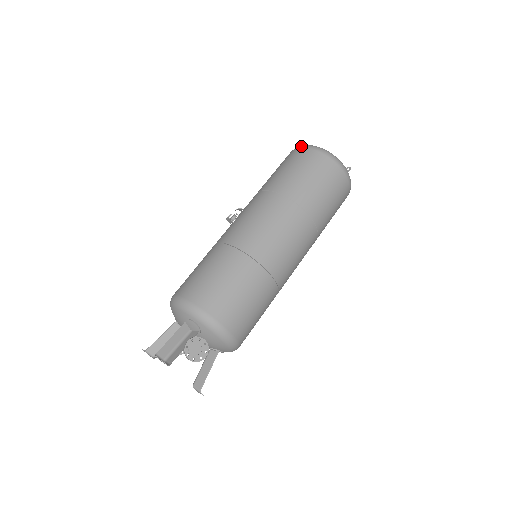
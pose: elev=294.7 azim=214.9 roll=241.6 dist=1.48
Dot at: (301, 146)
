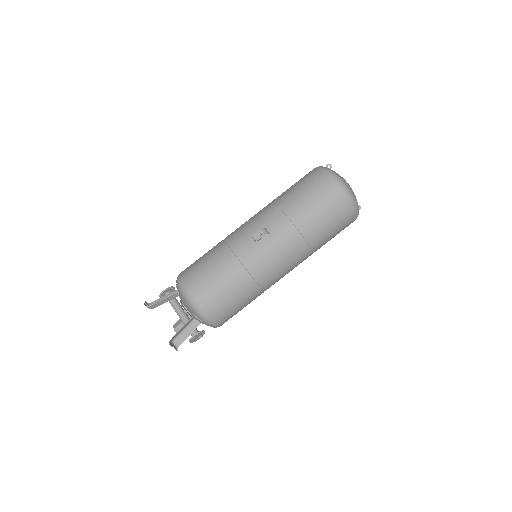
Dot at: (342, 188)
